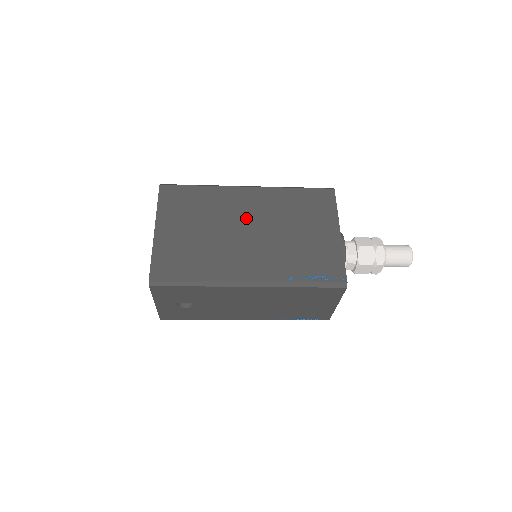
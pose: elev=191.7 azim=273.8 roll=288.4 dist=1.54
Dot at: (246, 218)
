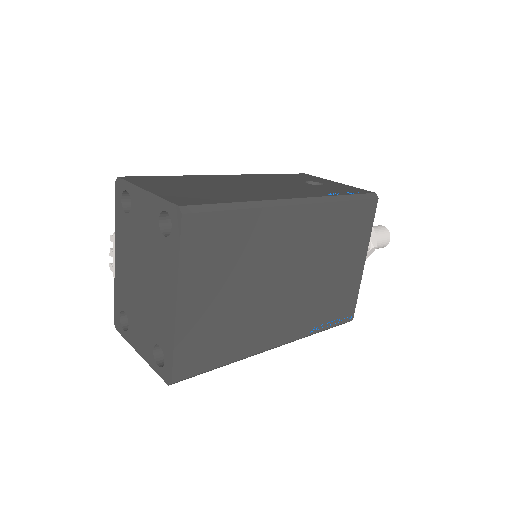
Dot at: (288, 260)
